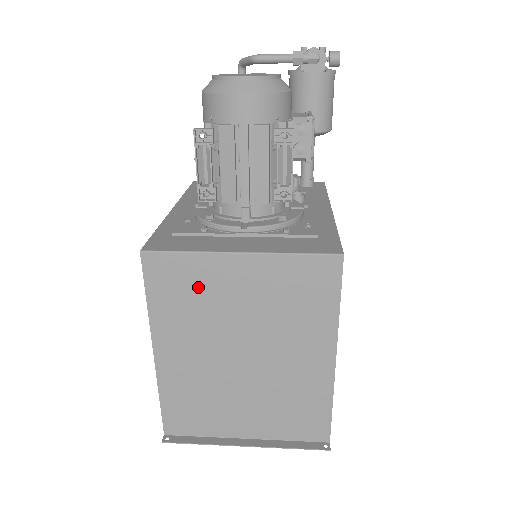
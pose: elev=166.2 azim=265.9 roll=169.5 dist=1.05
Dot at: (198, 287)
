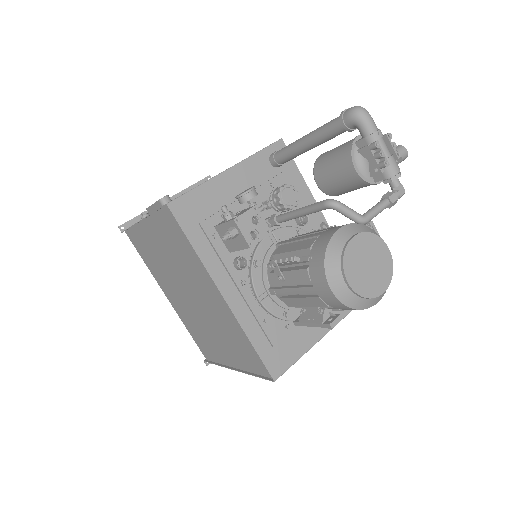
Dot at: occluded
